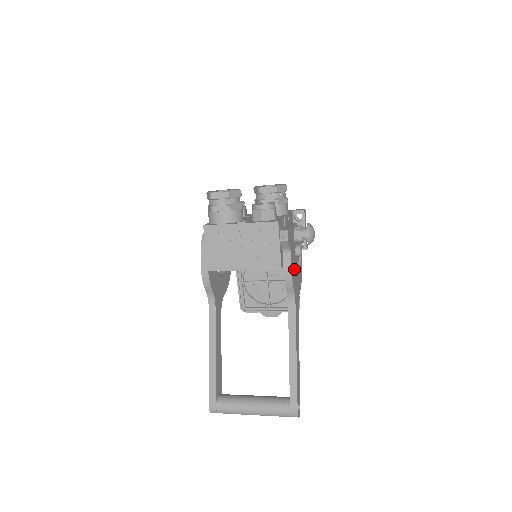
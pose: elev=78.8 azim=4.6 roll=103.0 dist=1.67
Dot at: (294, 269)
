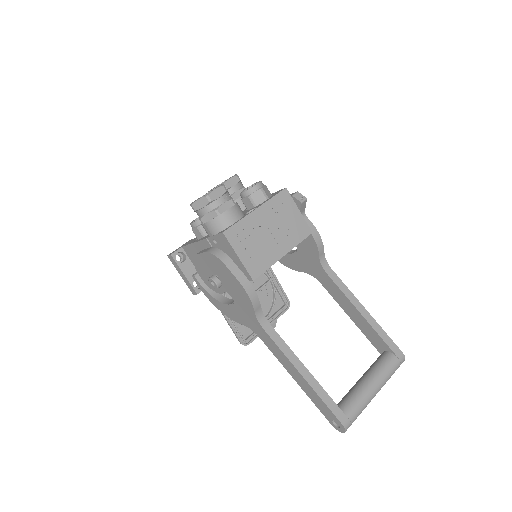
Dot at: occluded
